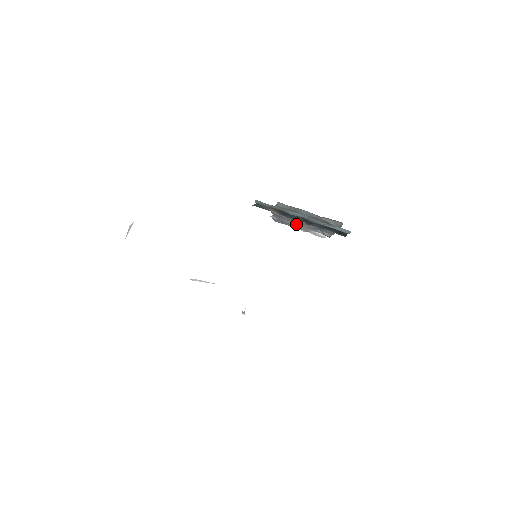
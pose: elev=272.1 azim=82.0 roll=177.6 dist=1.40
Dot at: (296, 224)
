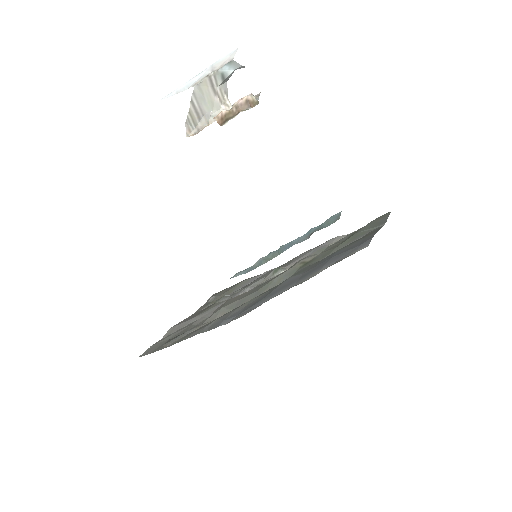
Dot at: occluded
